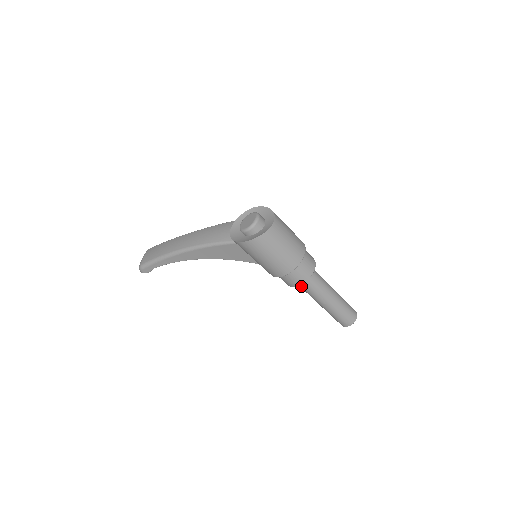
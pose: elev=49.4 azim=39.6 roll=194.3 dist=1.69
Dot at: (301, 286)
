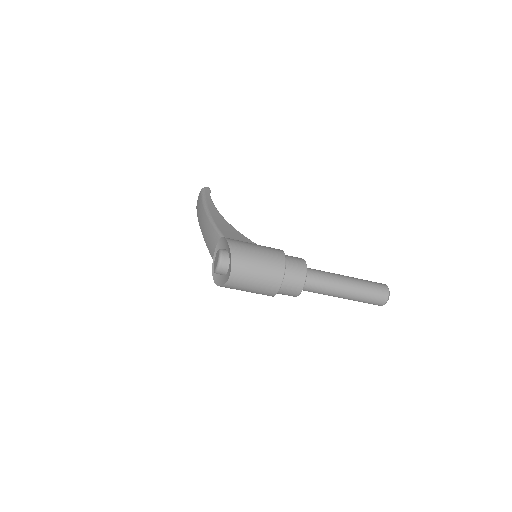
Dot at: occluded
